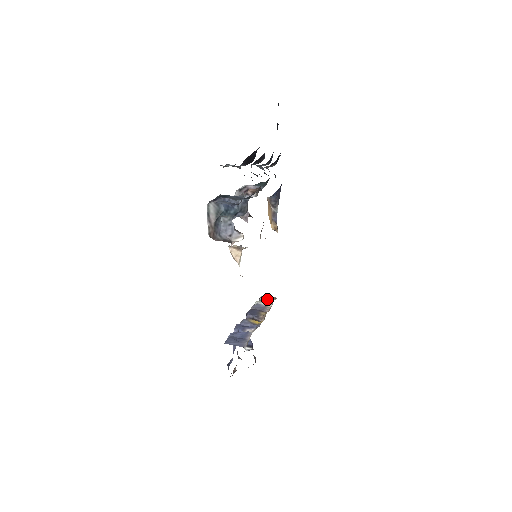
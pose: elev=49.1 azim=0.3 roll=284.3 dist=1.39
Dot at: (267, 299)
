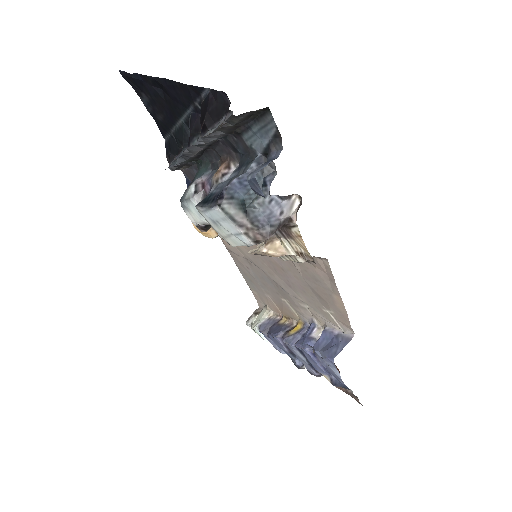
Dot at: (256, 316)
